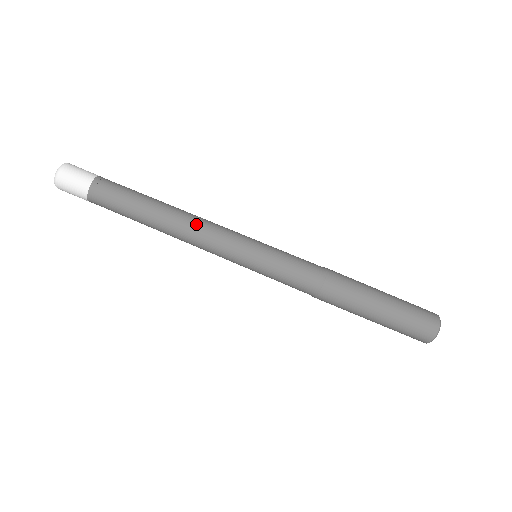
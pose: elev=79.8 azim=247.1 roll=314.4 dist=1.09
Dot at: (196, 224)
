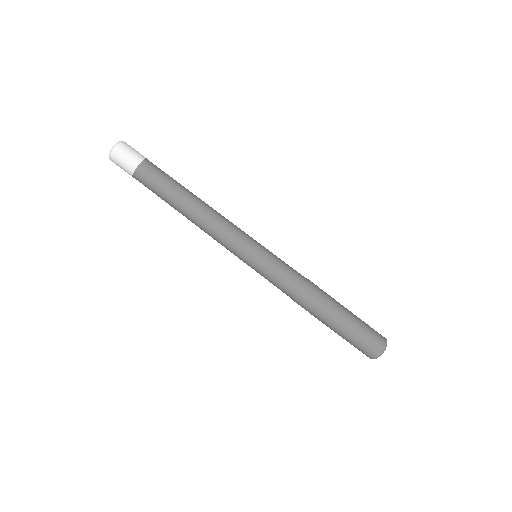
Dot at: (216, 217)
